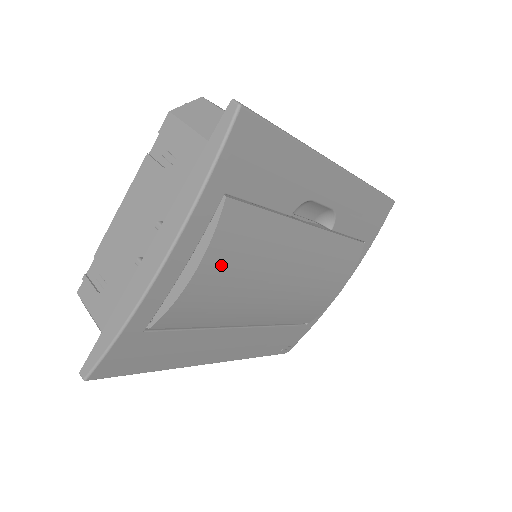
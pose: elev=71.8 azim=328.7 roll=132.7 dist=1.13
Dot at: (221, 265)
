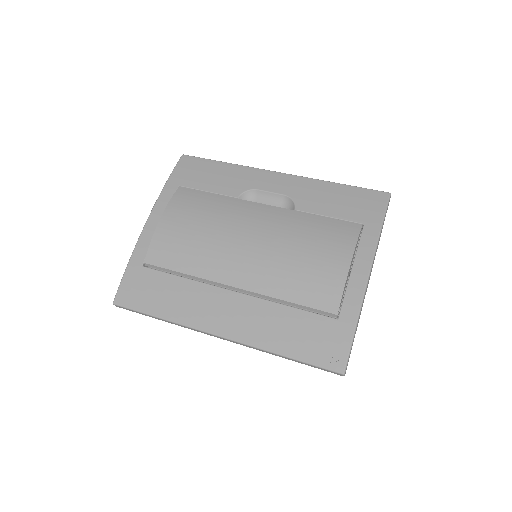
Dot at: (178, 217)
